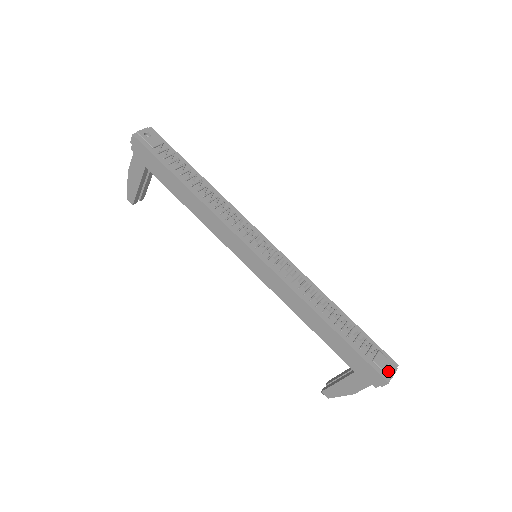
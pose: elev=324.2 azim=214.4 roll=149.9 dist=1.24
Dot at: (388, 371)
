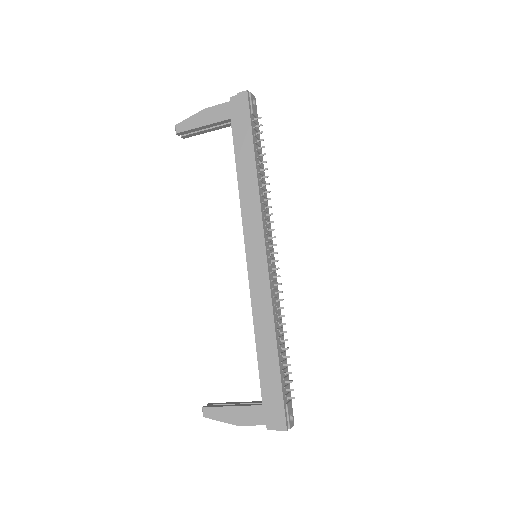
Dot at: (290, 421)
